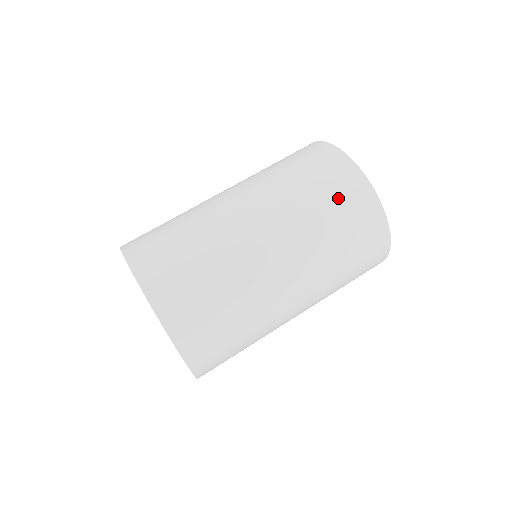
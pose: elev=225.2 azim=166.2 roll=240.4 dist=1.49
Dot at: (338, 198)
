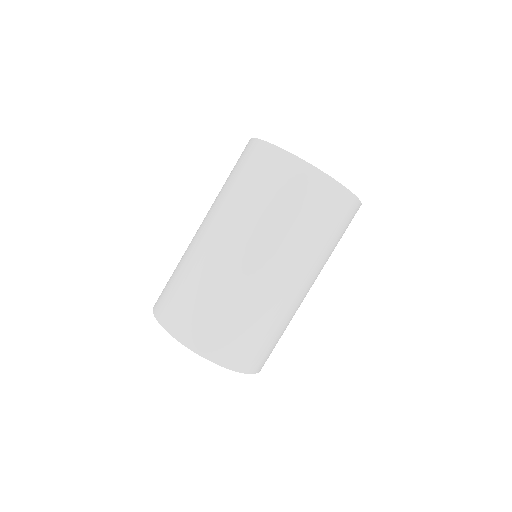
Dot at: (314, 208)
